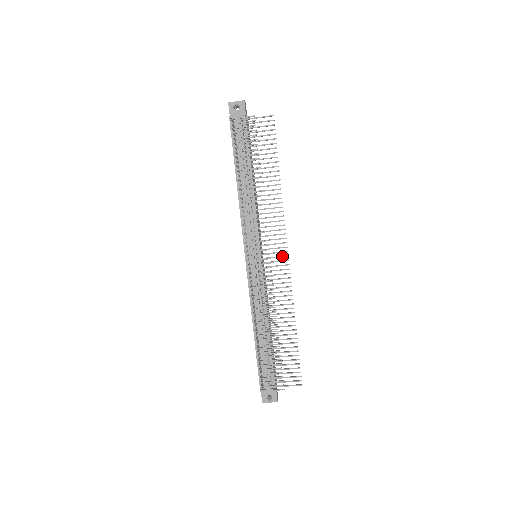
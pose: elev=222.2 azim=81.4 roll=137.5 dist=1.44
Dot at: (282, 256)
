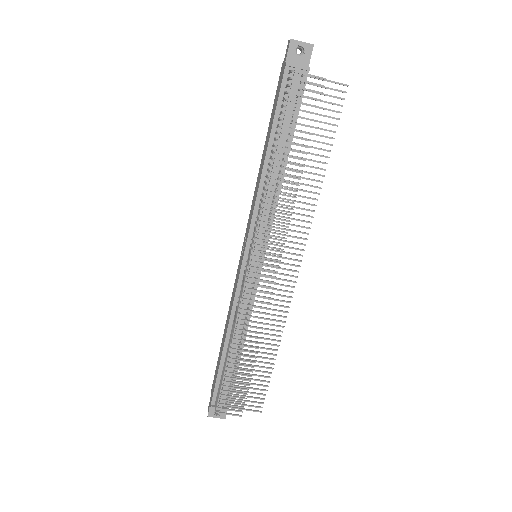
Dot at: (291, 270)
